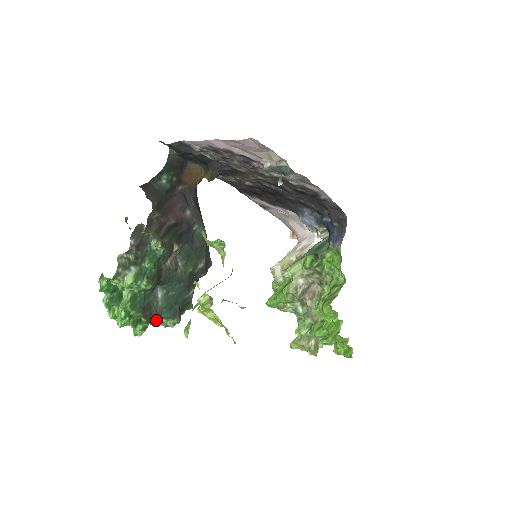
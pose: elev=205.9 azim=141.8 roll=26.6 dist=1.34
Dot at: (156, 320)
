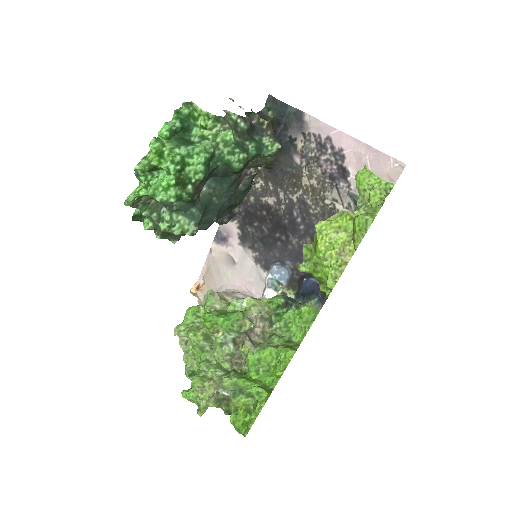
Dot at: (181, 206)
